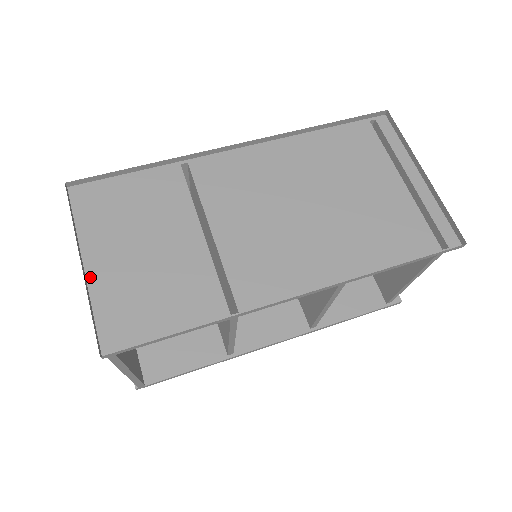
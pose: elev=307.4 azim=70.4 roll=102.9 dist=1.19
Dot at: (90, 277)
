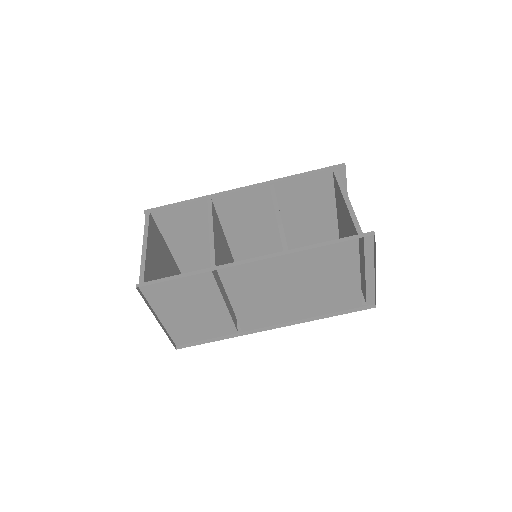
Dot at: (163, 322)
